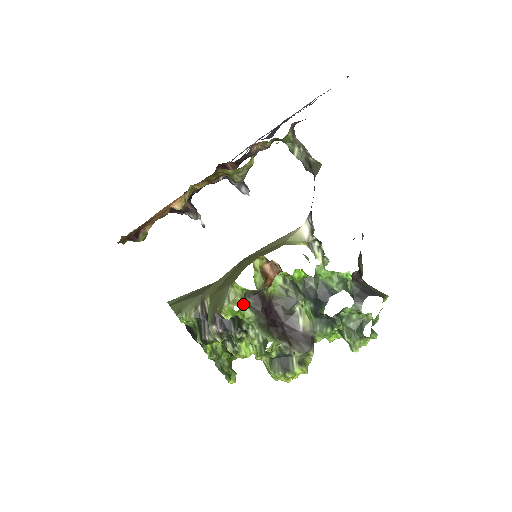
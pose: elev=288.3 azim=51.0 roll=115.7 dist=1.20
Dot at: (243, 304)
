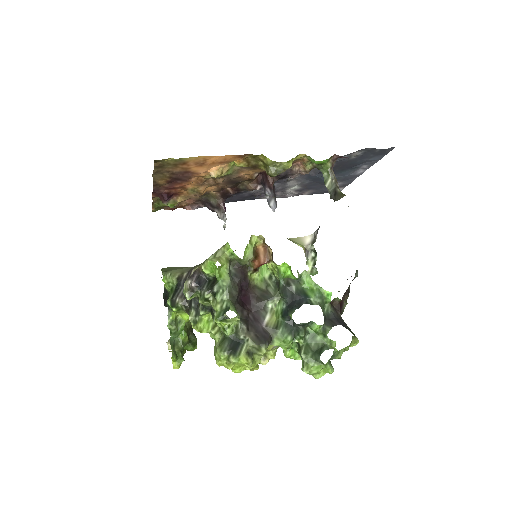
Dot at: (225, 265)
